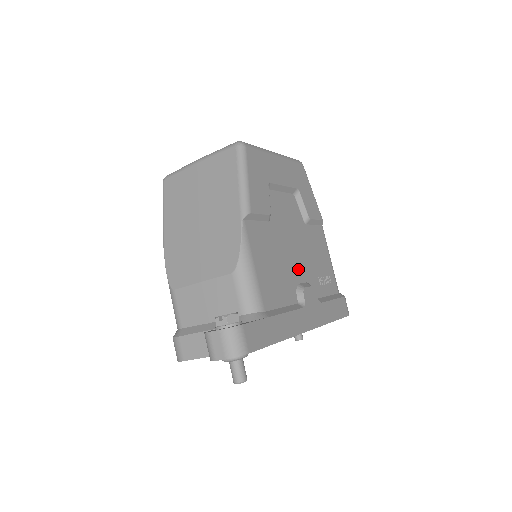
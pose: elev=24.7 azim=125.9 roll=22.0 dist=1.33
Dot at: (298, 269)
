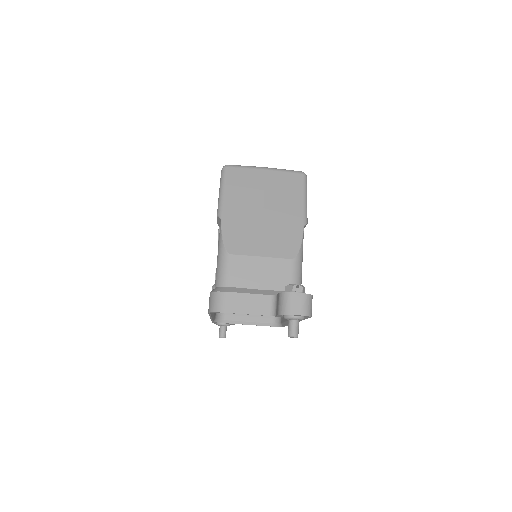
Dot at: occluded
